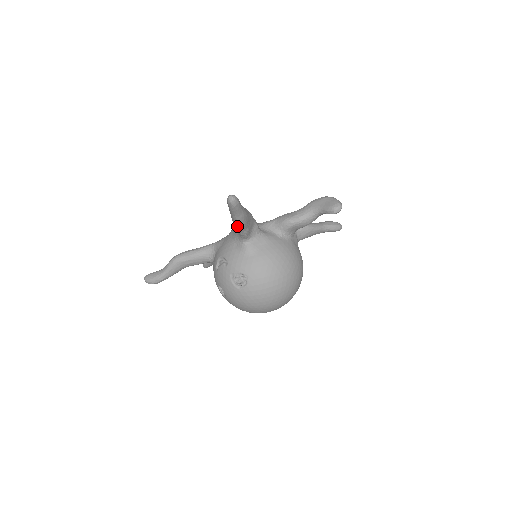
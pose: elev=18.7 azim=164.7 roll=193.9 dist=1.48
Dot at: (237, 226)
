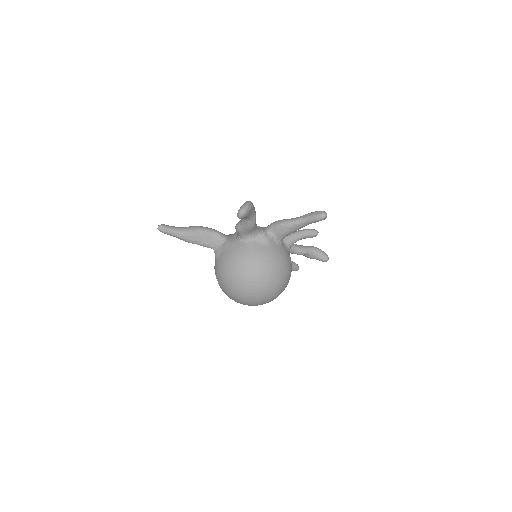
Dot at: (189, 242)
